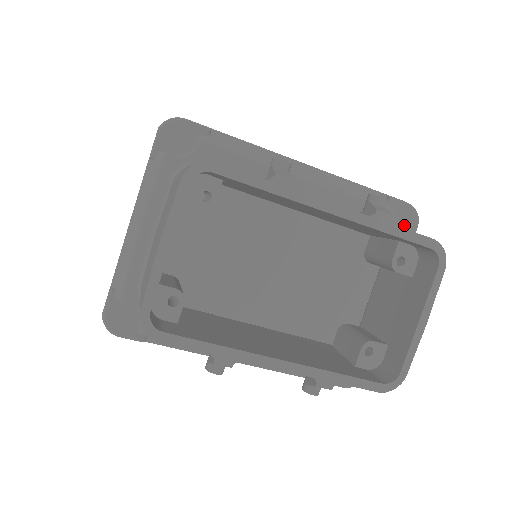
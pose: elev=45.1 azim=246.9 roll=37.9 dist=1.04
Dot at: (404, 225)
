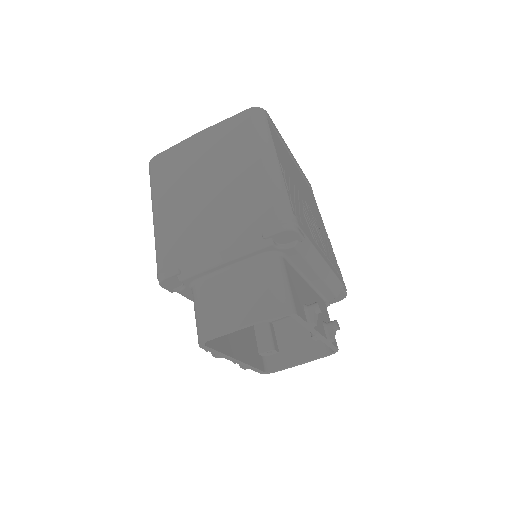
Dot at: (335, 299)
